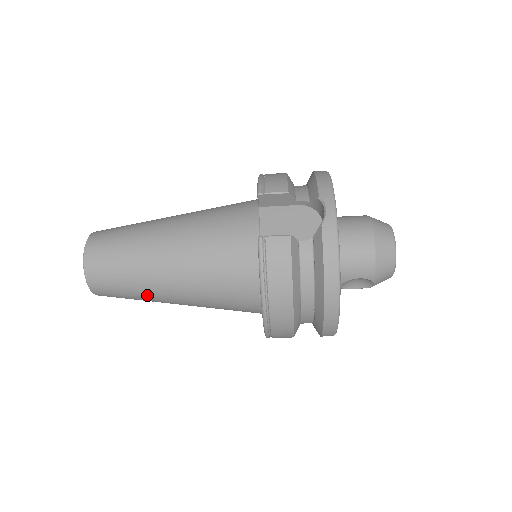
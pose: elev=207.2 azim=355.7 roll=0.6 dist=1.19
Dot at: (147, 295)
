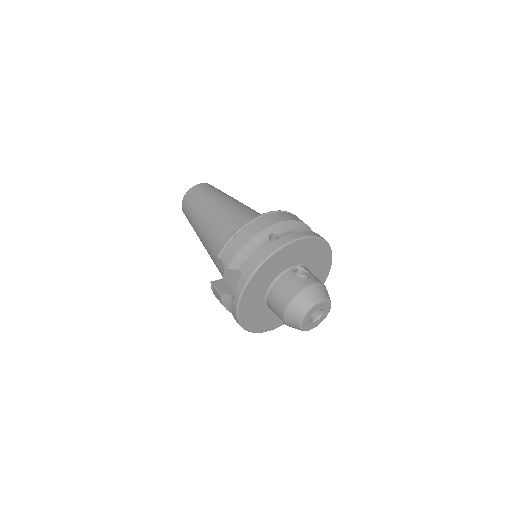
Dot at: occluded
